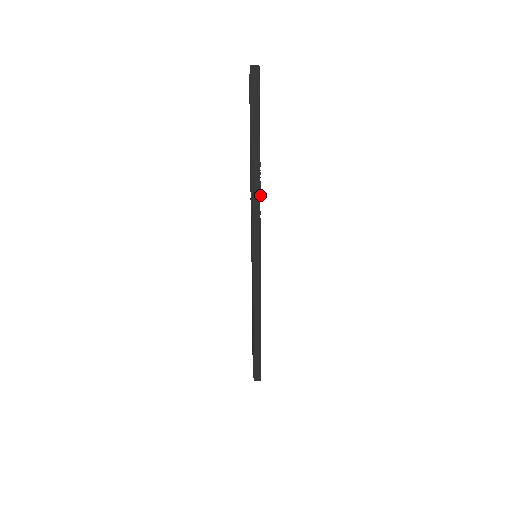
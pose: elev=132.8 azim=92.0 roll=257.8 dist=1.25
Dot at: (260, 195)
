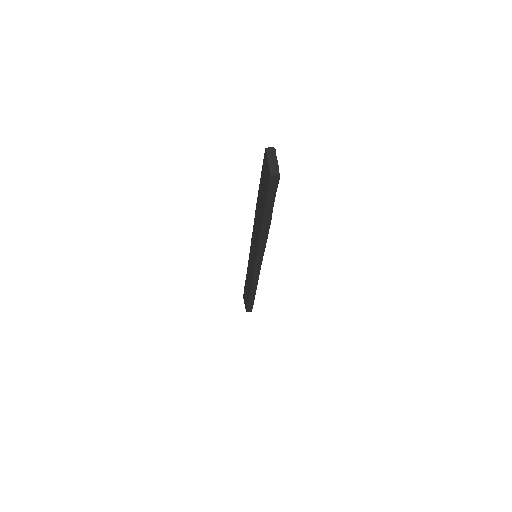
Dot at: occluded
